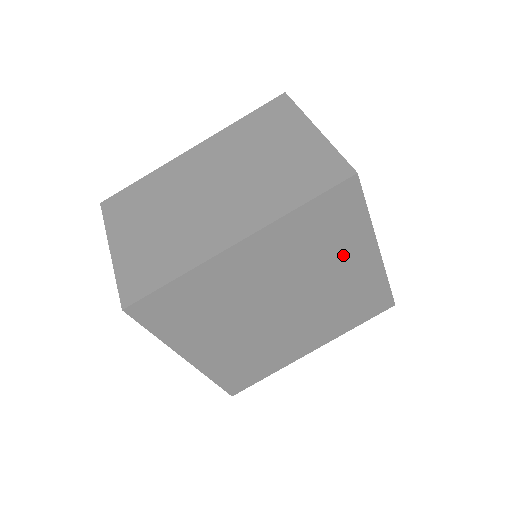
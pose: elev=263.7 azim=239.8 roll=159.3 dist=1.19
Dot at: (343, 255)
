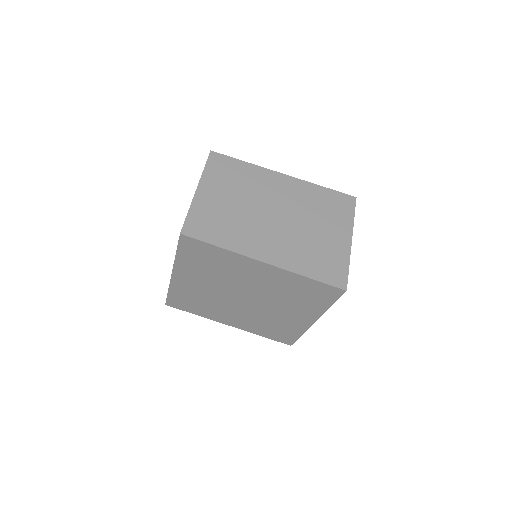
Dot at: (240, 269)
